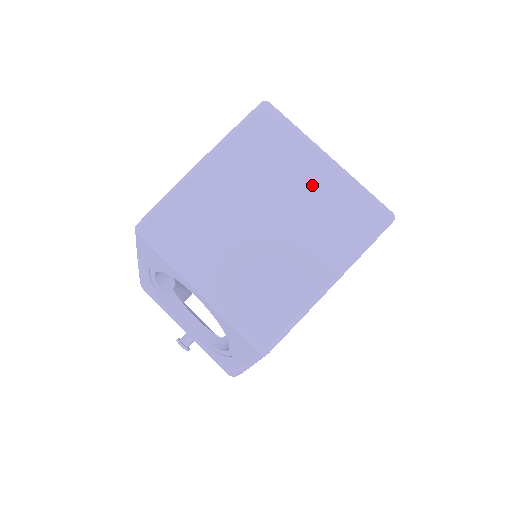
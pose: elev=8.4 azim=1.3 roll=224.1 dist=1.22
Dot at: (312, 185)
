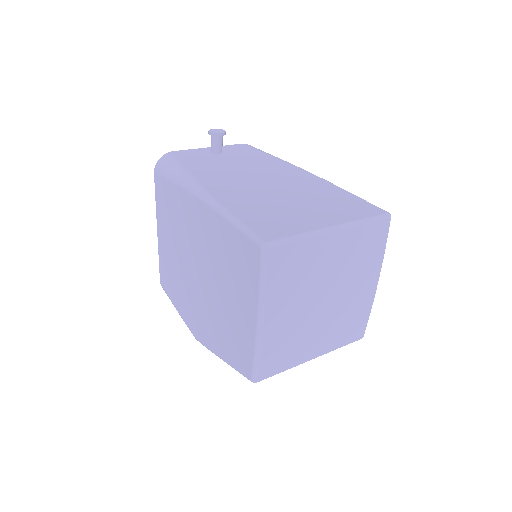
Dot at: (337, 256)
